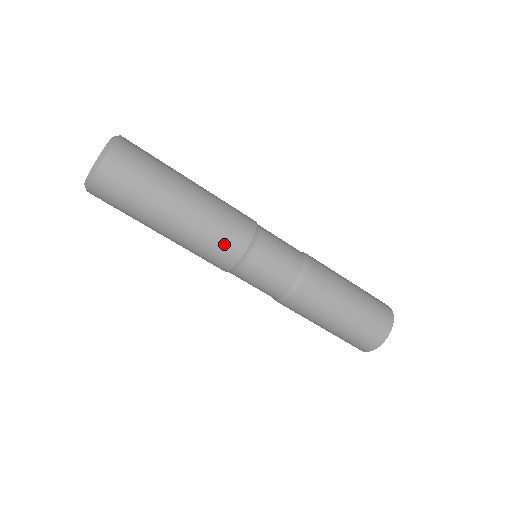
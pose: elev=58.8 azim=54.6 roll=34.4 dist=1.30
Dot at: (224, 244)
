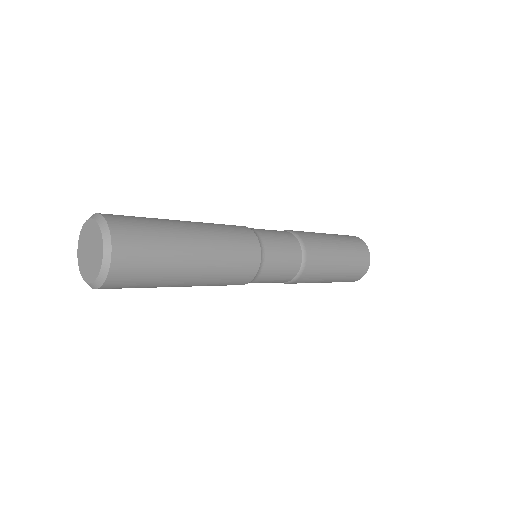
Dot at: occluded
